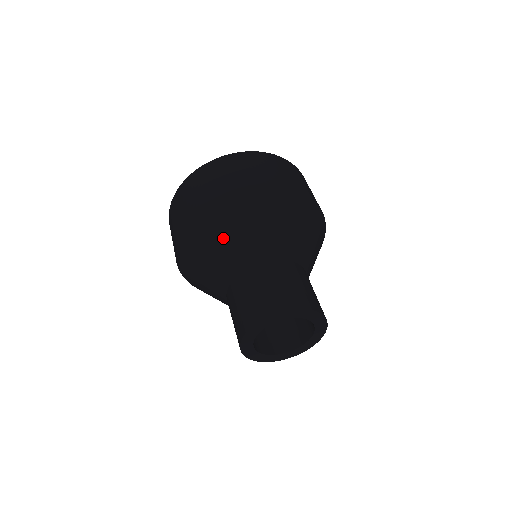
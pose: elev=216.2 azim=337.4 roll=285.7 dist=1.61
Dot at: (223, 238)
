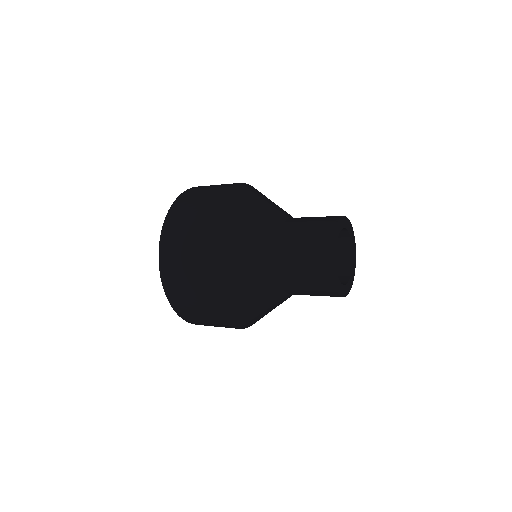
Dot at: (249, 212)
